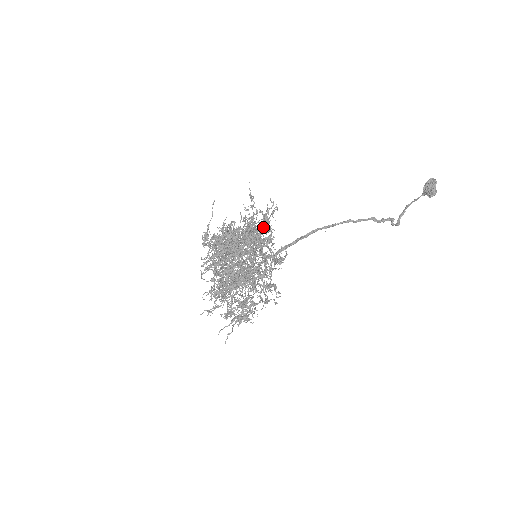
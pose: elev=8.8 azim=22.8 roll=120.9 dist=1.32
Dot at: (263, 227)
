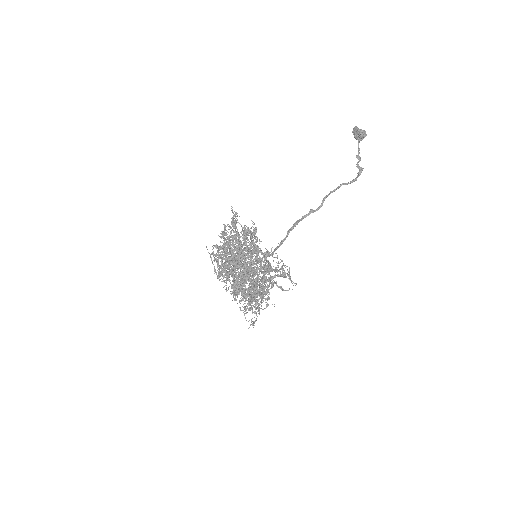
Dot at: (236, 227)
